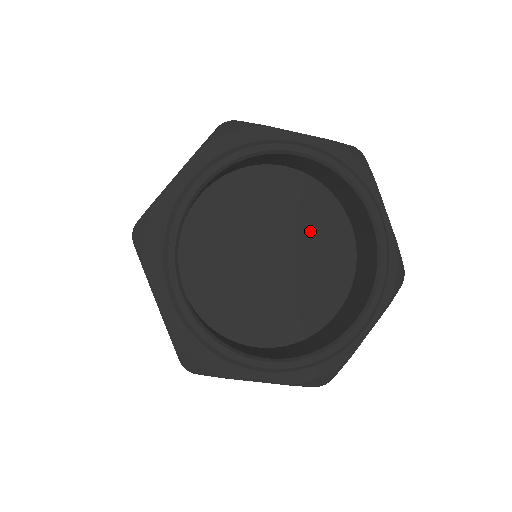
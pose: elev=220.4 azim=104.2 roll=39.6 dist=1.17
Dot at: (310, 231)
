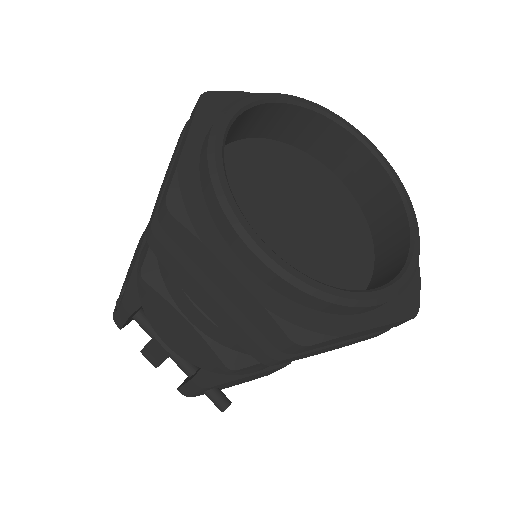
Dot at: (338, 231)
